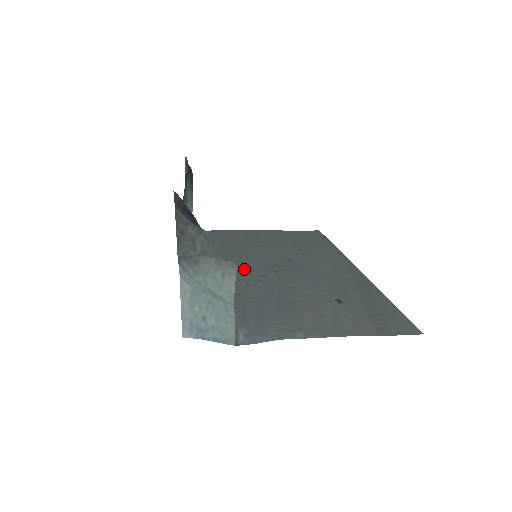
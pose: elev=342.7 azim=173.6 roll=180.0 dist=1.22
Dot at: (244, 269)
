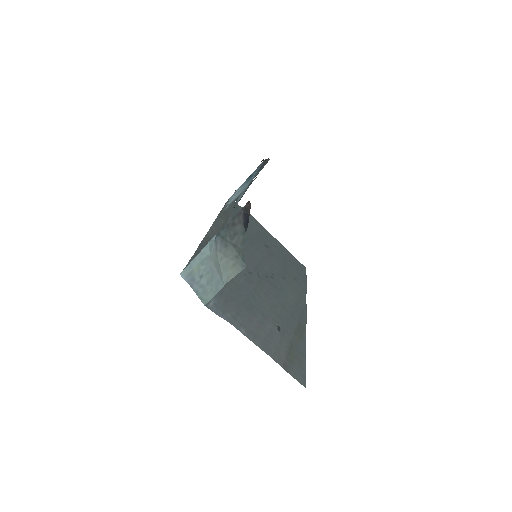
Dot at: occluded
